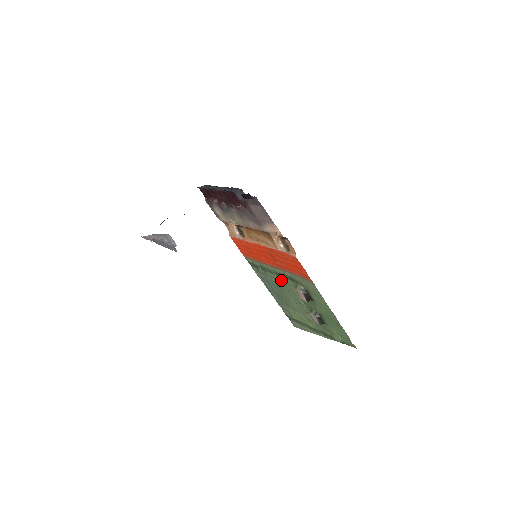
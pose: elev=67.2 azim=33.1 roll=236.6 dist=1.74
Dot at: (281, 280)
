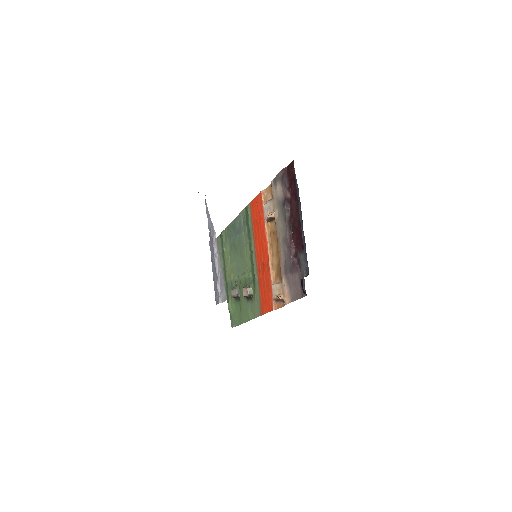
Dot at: (248, 259)
